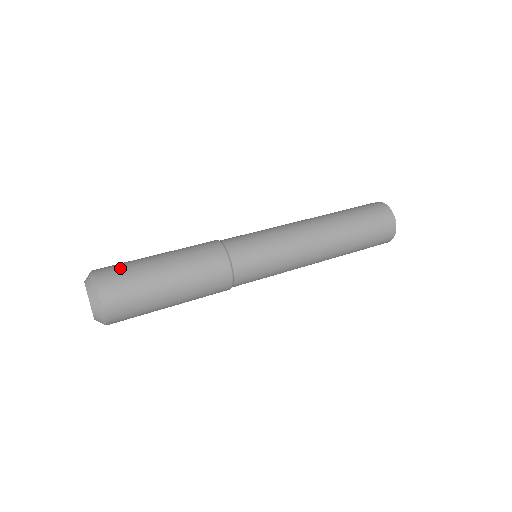
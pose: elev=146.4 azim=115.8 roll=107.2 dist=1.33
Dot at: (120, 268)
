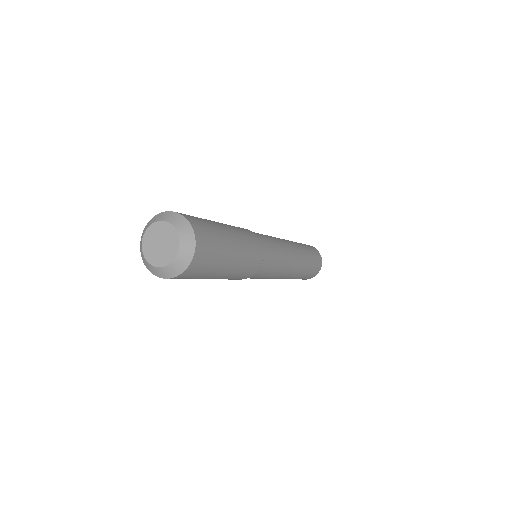
Dot at: occluded
